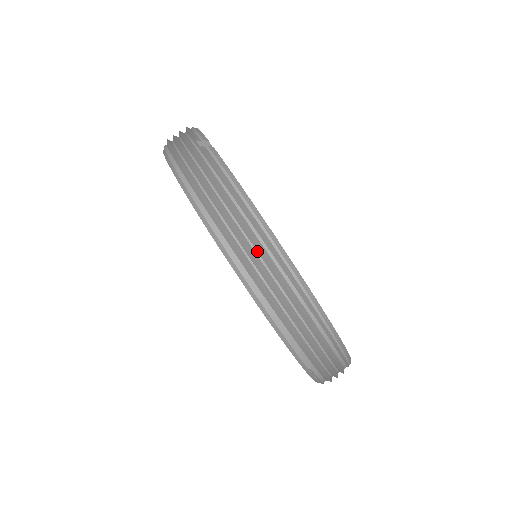
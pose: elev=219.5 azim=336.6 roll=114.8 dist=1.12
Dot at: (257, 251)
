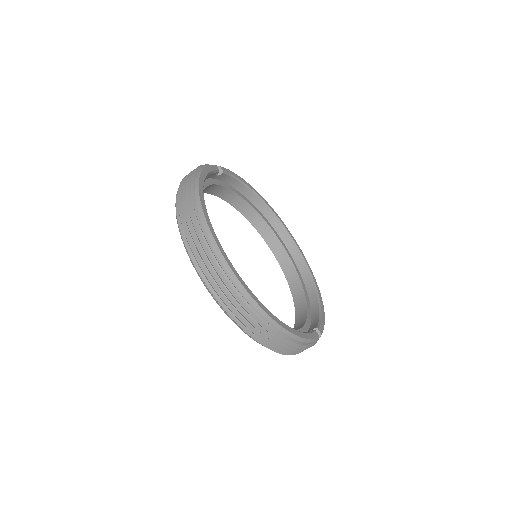
Dot at: occluded
